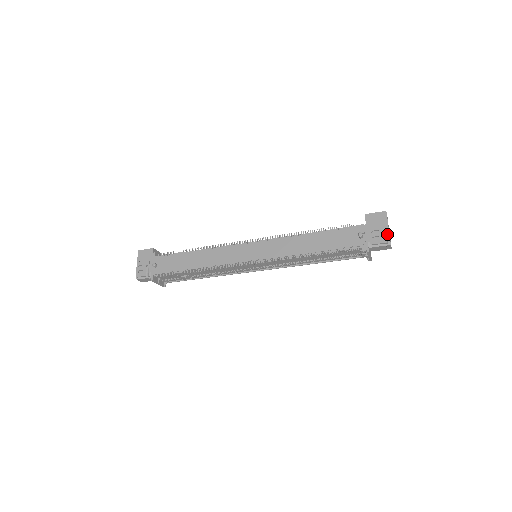
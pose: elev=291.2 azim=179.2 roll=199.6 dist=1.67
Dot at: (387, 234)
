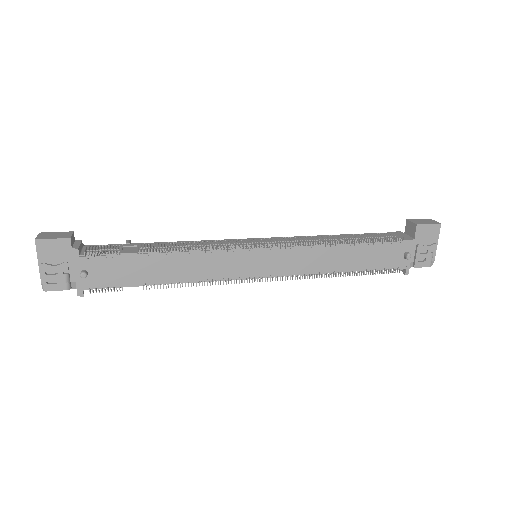
Dot at: (433, 255)
